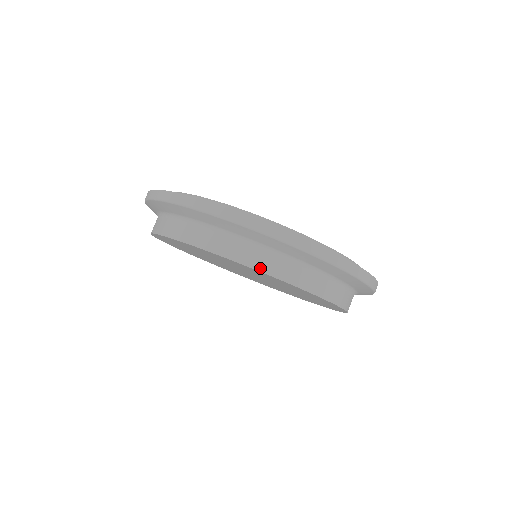
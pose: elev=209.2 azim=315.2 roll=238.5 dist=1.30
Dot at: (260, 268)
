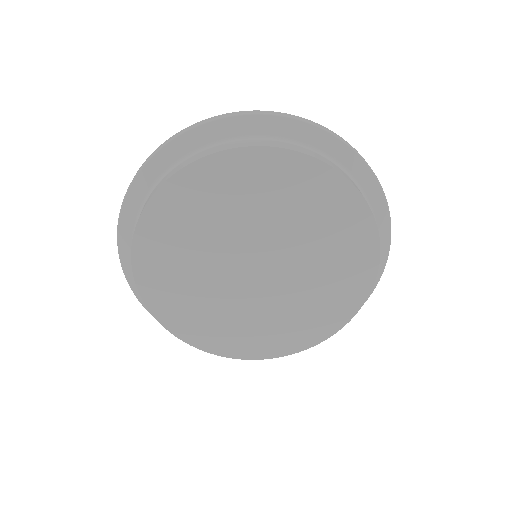
Dot at: (207, 154)
